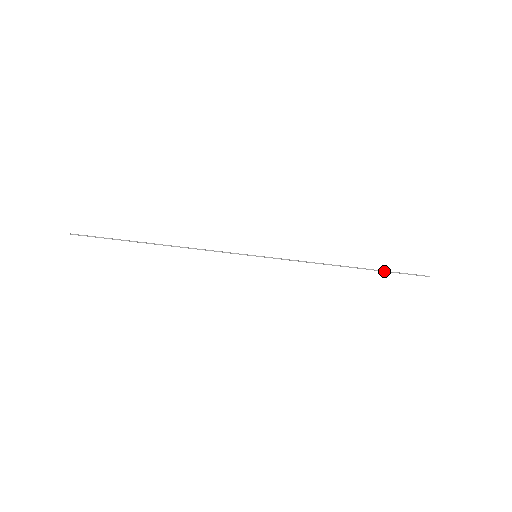
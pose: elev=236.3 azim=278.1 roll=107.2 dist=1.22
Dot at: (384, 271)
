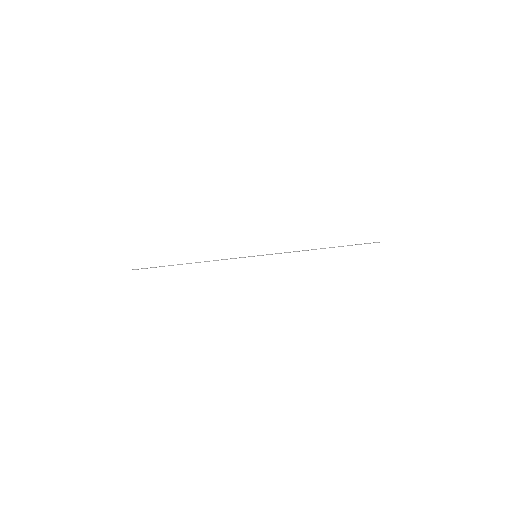
Dot at: occluded
